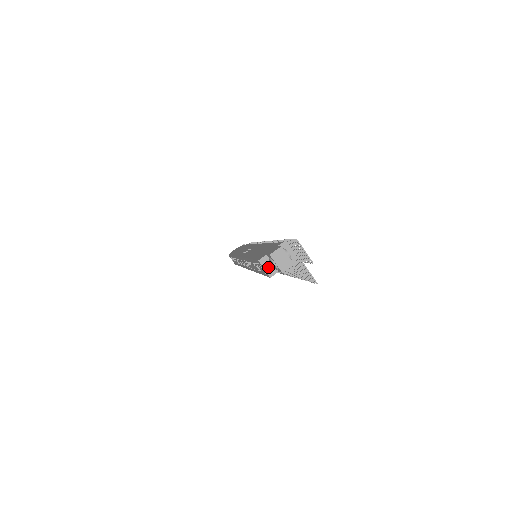
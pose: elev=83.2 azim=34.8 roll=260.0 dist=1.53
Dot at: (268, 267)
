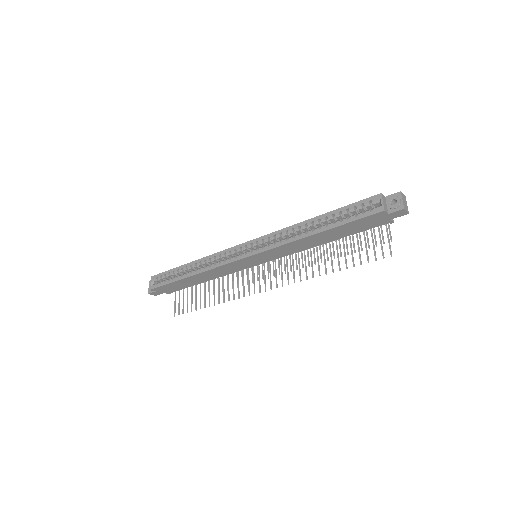
Dot at: (385, 204)
